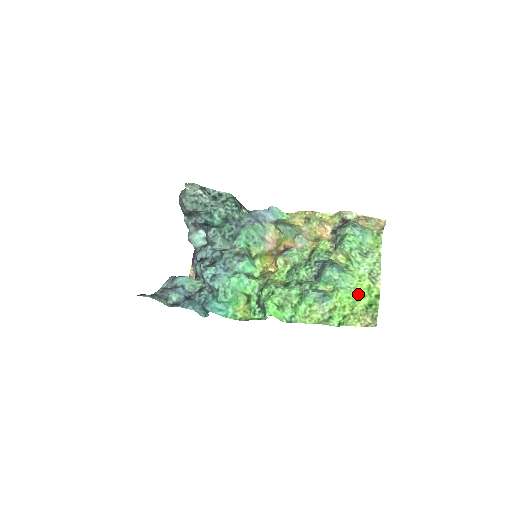
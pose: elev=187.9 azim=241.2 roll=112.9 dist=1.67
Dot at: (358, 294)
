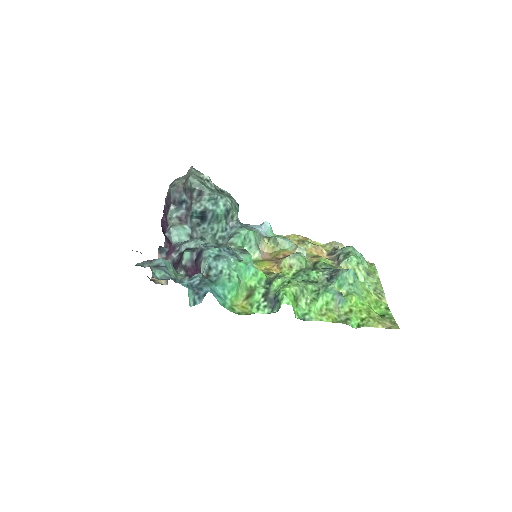
Dot at: (369, 304)
